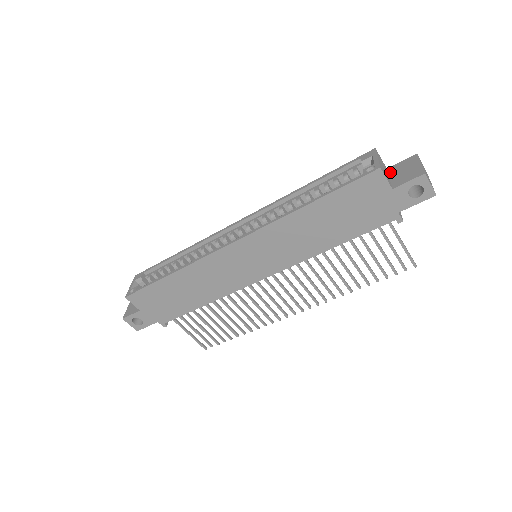
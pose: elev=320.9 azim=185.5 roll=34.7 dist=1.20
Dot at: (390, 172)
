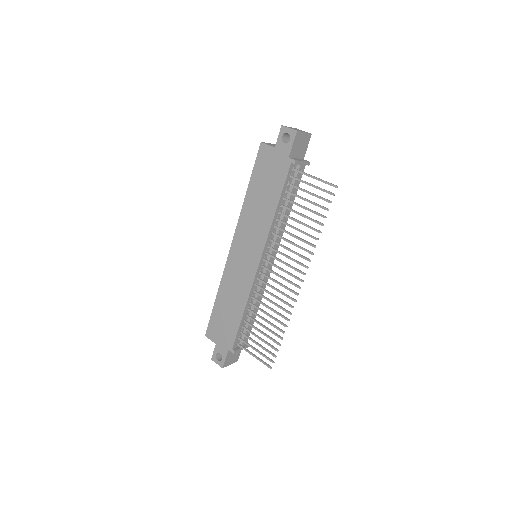
Dot at: occluded
